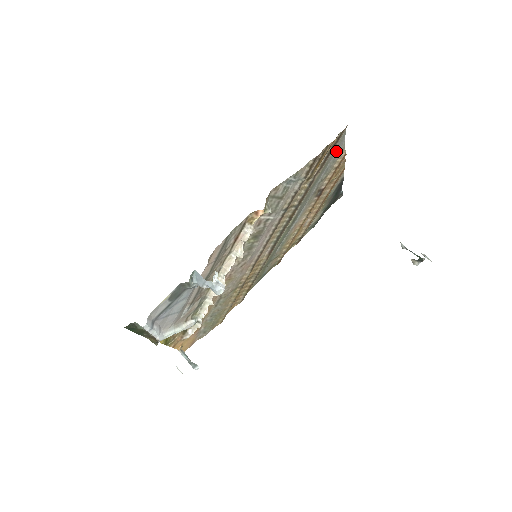
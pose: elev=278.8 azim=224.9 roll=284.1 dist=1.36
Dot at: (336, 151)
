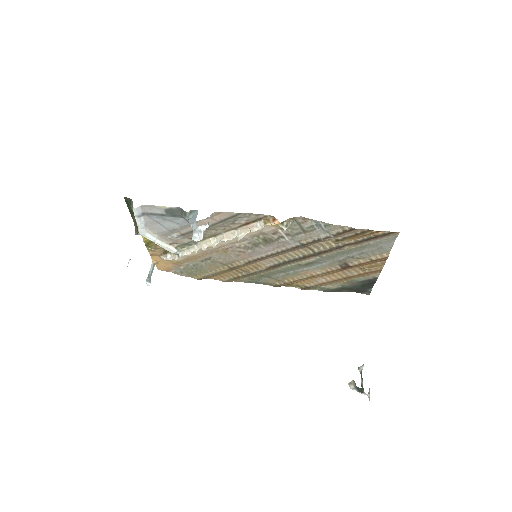
Dot at: (379, 245)
